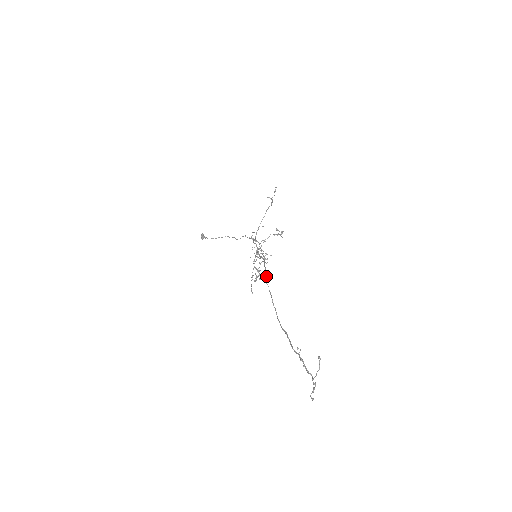
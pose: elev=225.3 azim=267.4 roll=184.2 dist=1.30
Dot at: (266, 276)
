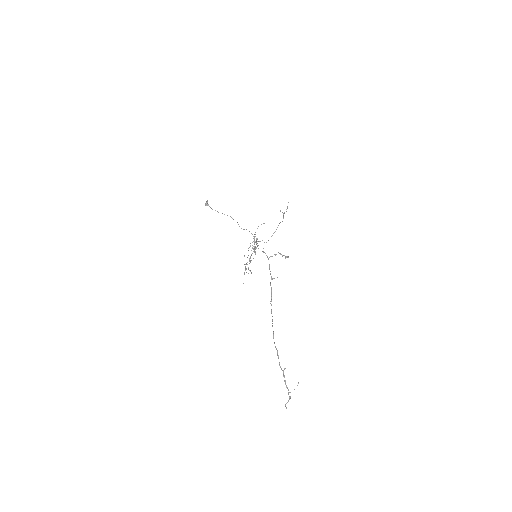
Dot at: occluded
